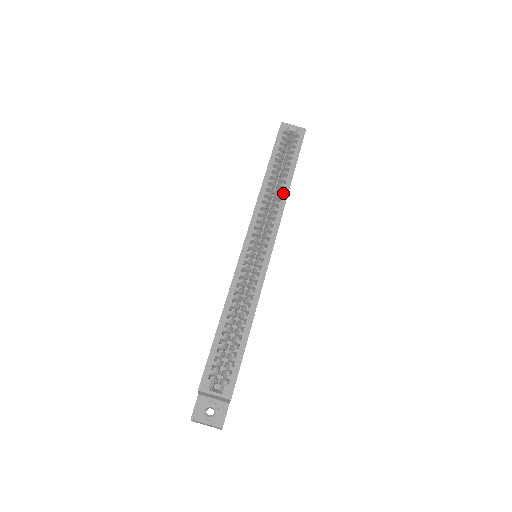
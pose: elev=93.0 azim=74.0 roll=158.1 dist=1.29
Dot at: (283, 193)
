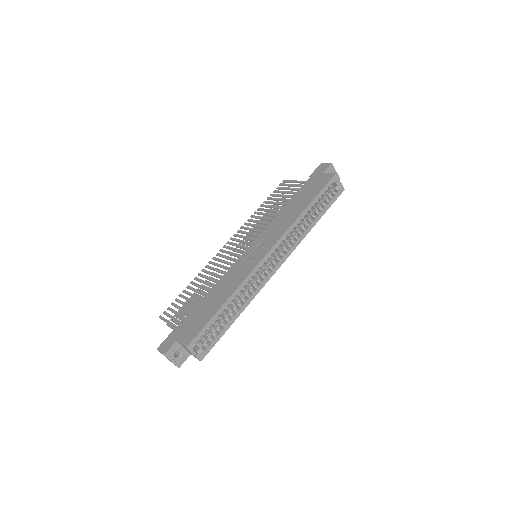
Dot at: (305, 233)
